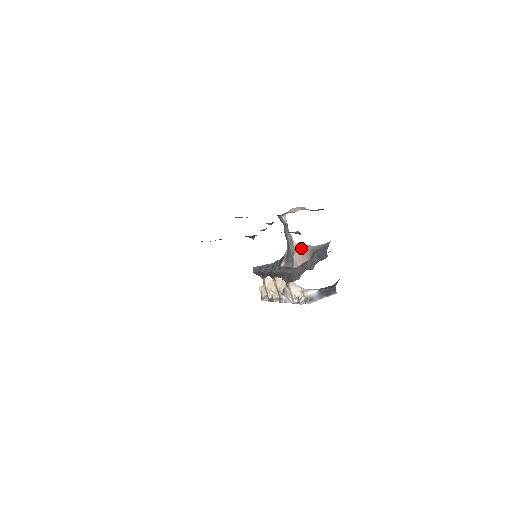
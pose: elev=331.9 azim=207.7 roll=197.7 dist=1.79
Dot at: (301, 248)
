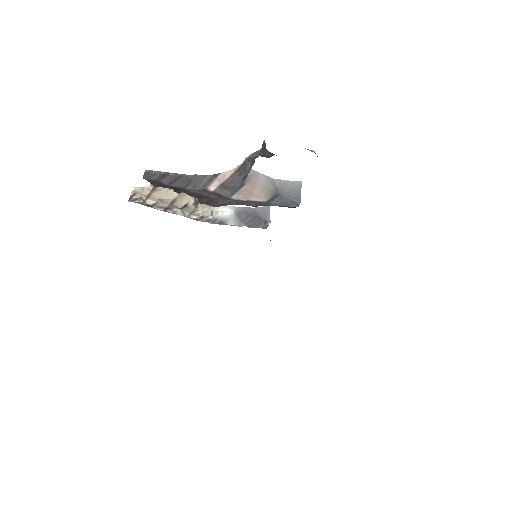
Dot at: (257, 179)
